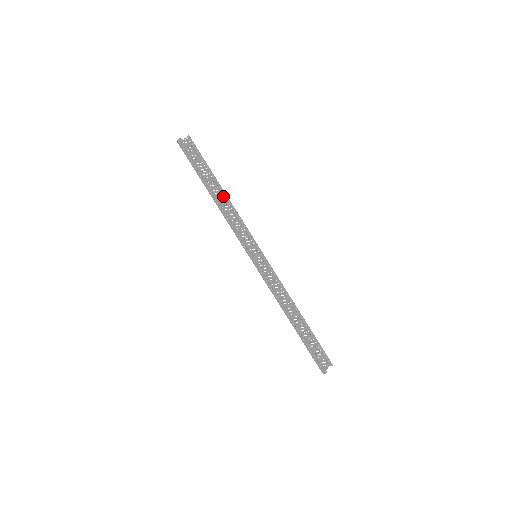
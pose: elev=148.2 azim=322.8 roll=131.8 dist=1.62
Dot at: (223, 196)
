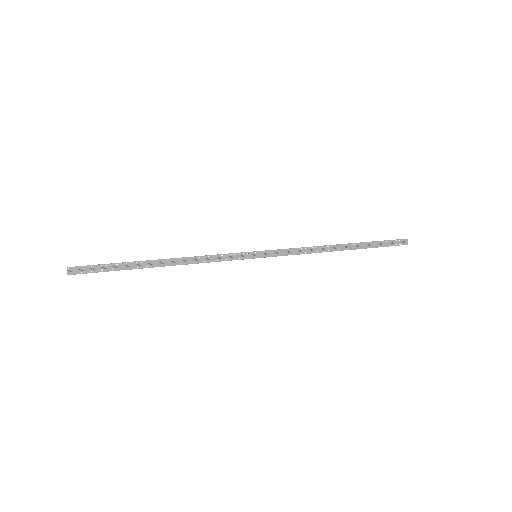
Dot at: occluded
